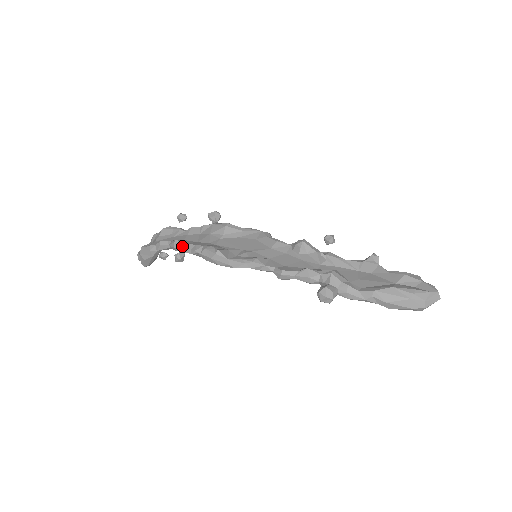
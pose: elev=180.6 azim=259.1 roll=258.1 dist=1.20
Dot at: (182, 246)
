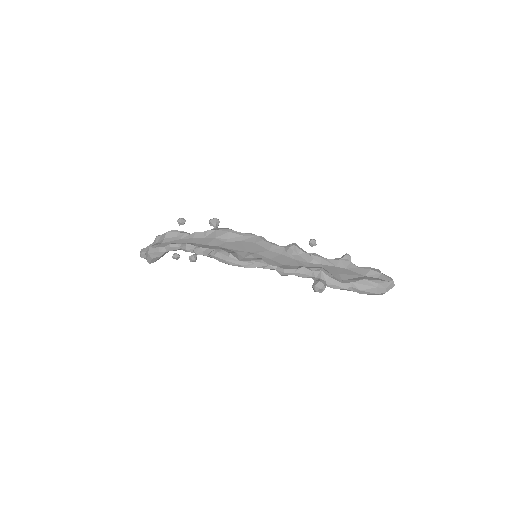
Dot at: (194, 249)
